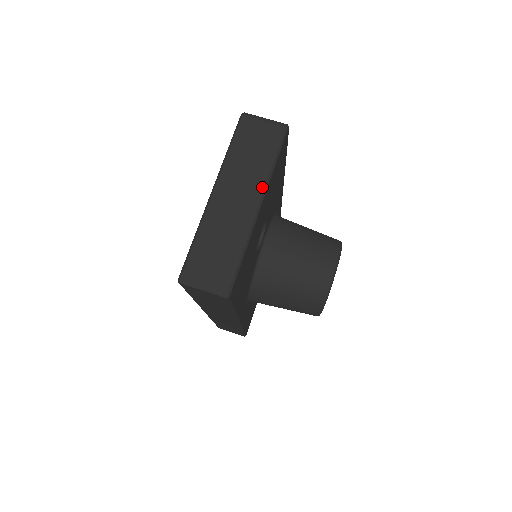
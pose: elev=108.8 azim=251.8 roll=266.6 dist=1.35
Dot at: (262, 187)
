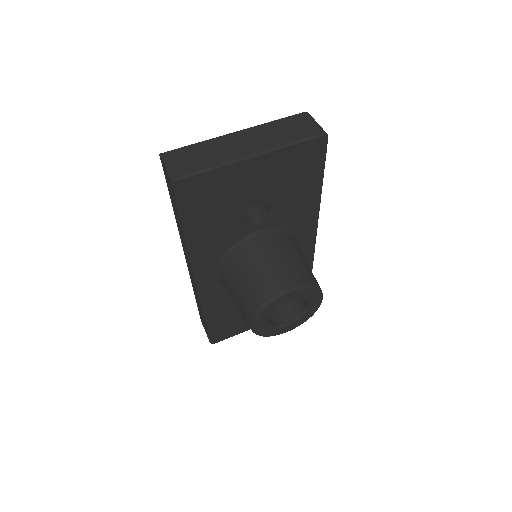
Dot at: (267, 148)
